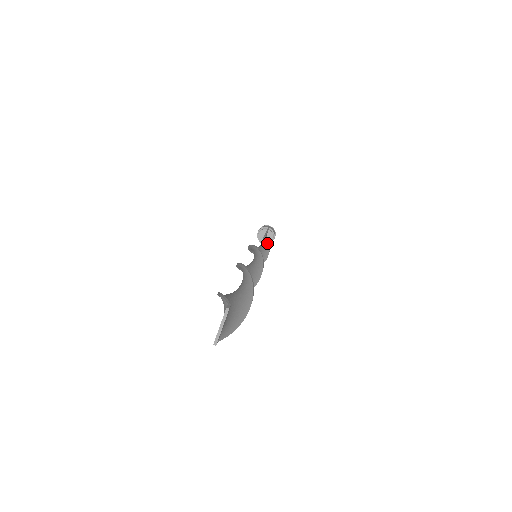
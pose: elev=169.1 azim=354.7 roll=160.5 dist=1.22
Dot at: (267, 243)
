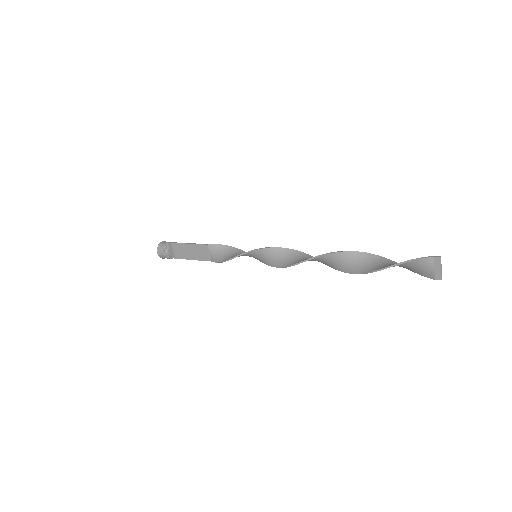
Dot at: (225, 247)
